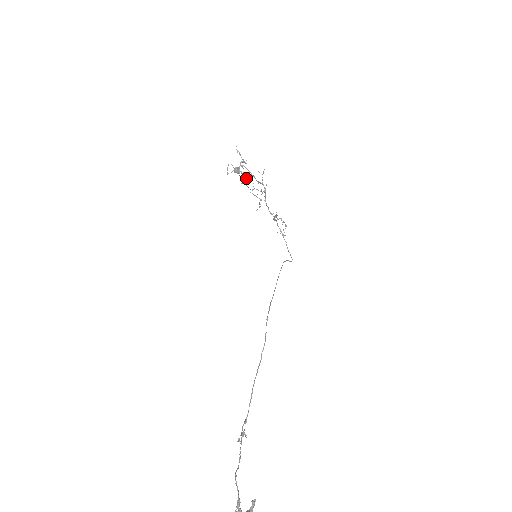
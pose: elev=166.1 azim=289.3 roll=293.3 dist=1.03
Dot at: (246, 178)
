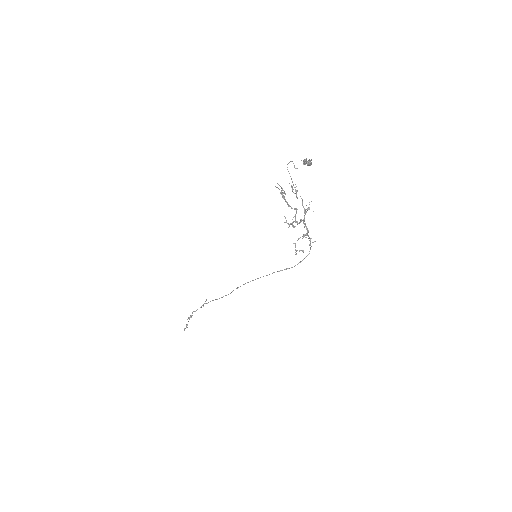
Dot at: (294, 193)
